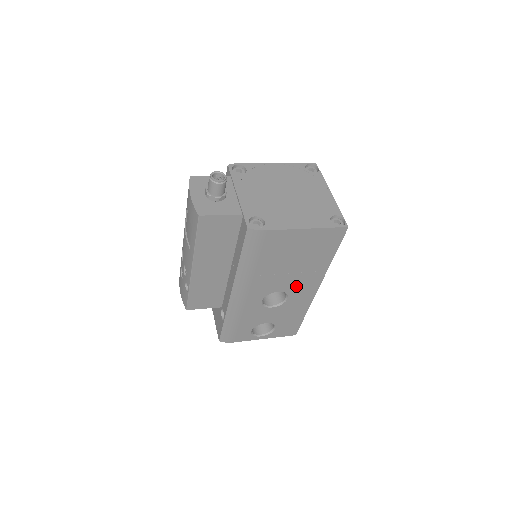
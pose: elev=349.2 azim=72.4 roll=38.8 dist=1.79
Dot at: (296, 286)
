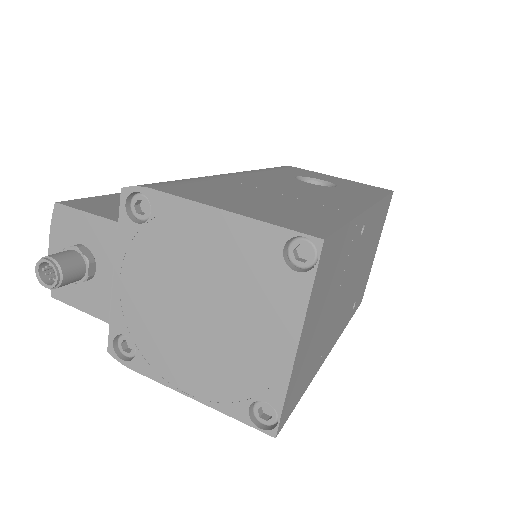
Dot at: occluded
